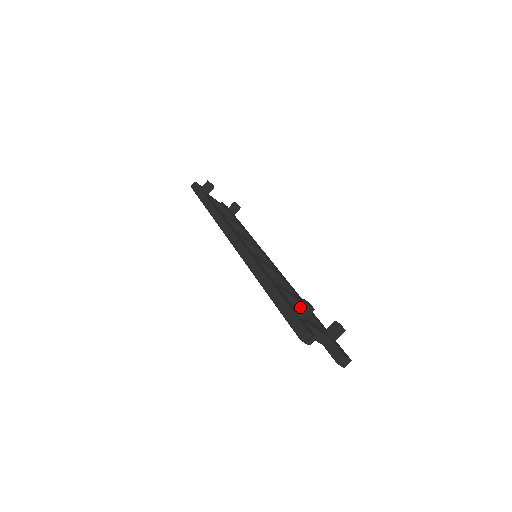
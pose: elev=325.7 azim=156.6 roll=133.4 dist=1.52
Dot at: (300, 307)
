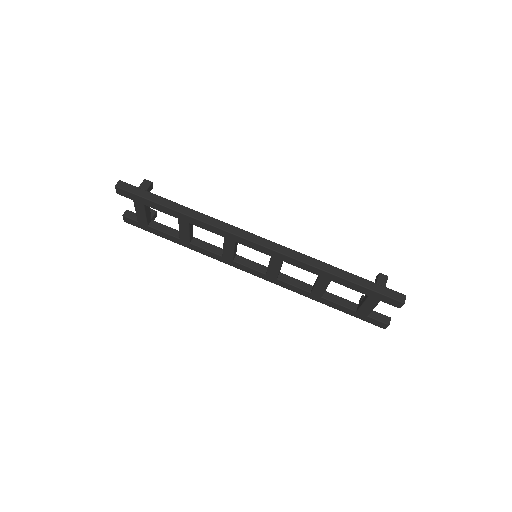
Dot at: (382, 280)
